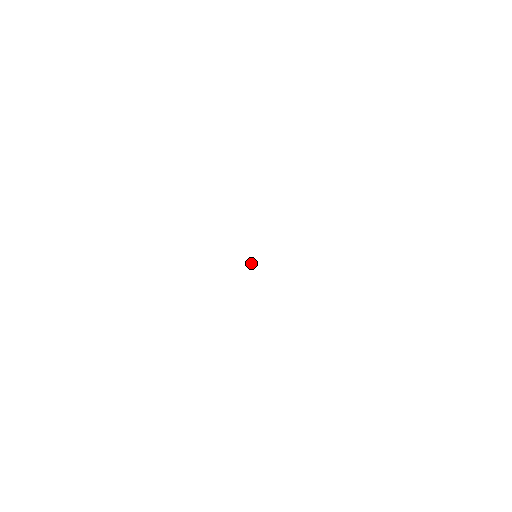
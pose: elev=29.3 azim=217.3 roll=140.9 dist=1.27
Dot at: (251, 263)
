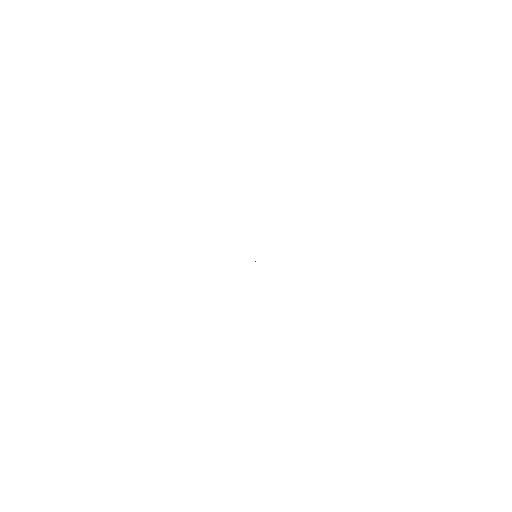
Dot at: occluded
